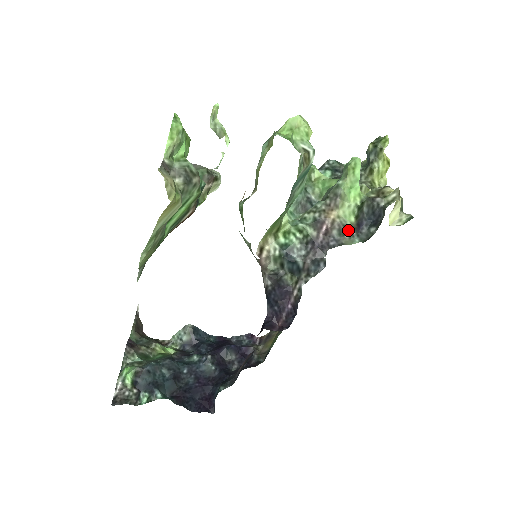
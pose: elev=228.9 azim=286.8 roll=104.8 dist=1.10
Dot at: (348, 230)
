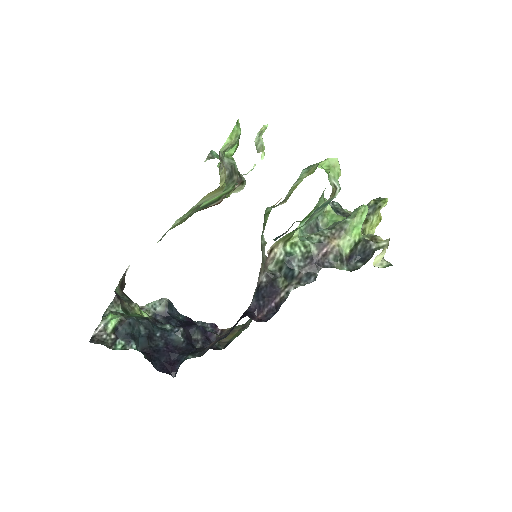
Dot at: (341, 258)
